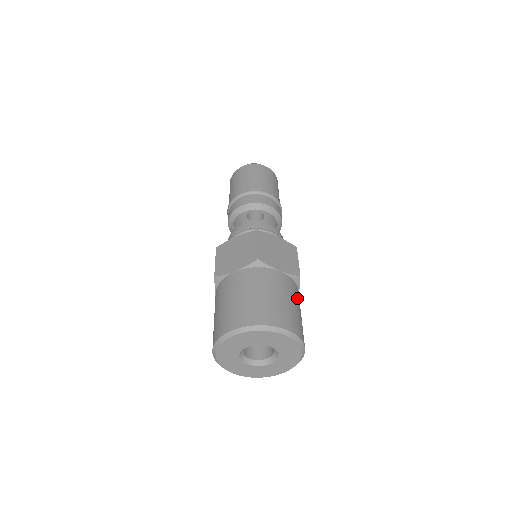
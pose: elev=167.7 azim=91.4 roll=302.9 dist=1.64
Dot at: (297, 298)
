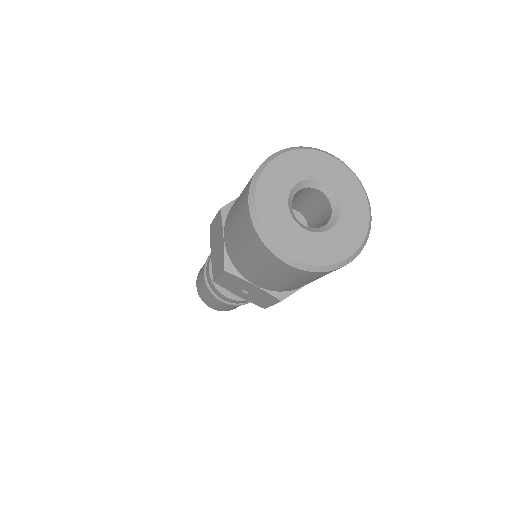
Dot at: occluded
